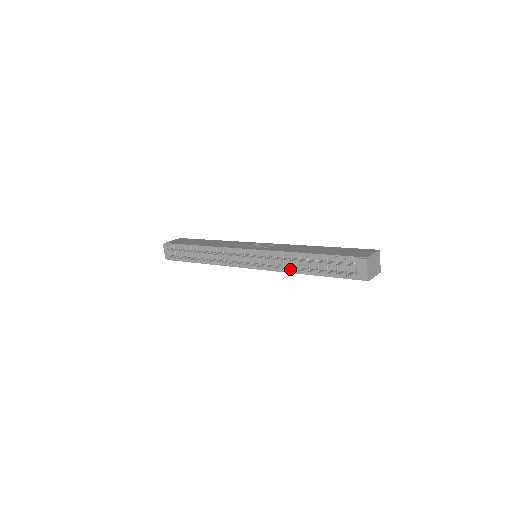
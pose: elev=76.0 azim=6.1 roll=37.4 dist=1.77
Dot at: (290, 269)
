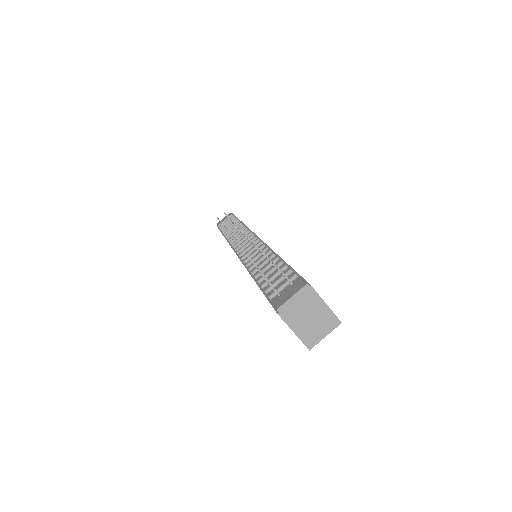
Dot at: (252, 266)
